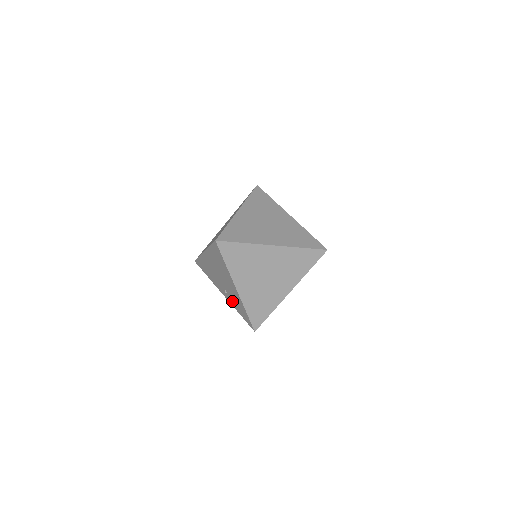
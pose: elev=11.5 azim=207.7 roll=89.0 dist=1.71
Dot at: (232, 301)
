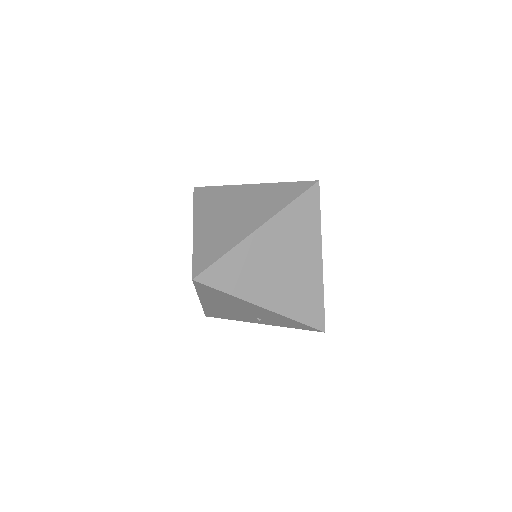
Dot at: (274, 323)
